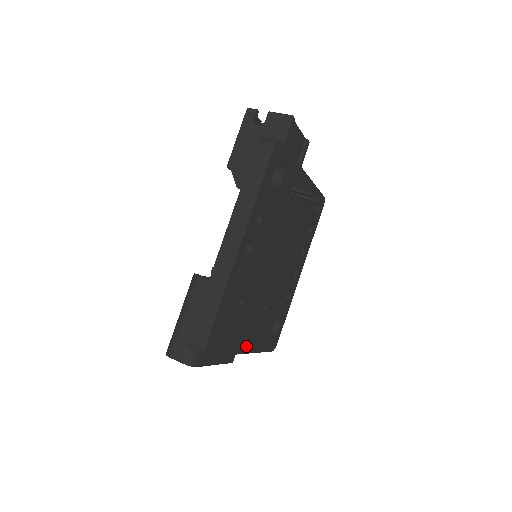
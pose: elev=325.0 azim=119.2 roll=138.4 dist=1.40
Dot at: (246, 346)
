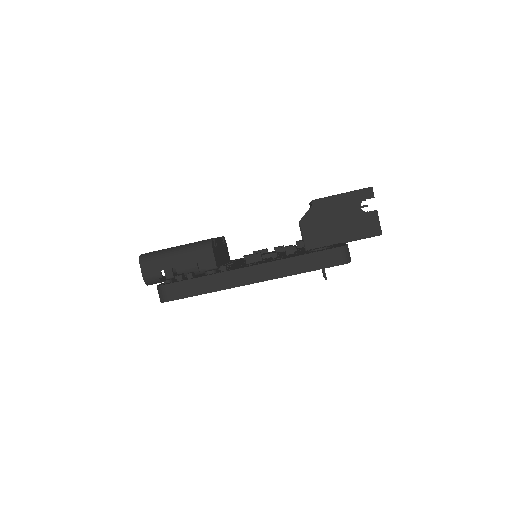
Dot at: occluded
